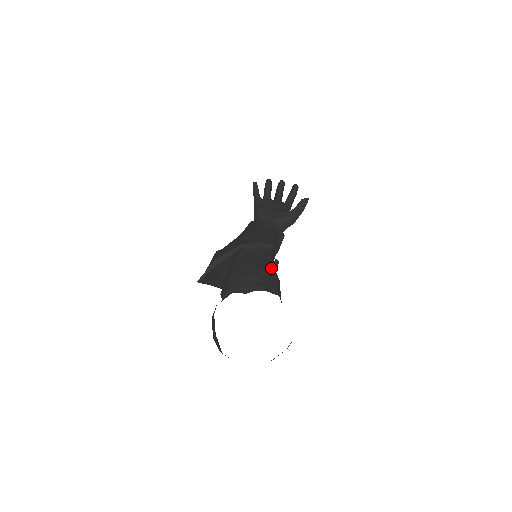
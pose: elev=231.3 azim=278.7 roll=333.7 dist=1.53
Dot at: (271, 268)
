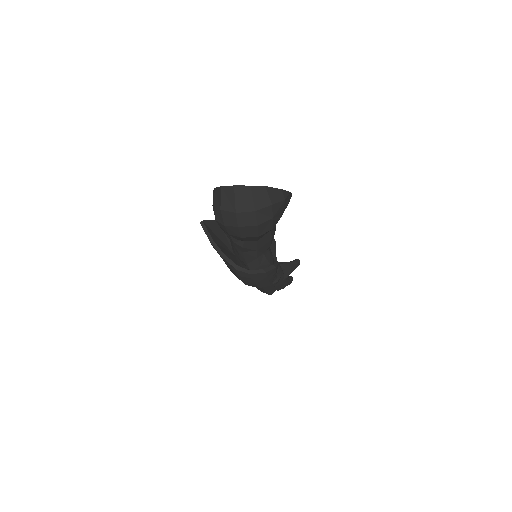
Dot at: occluded
